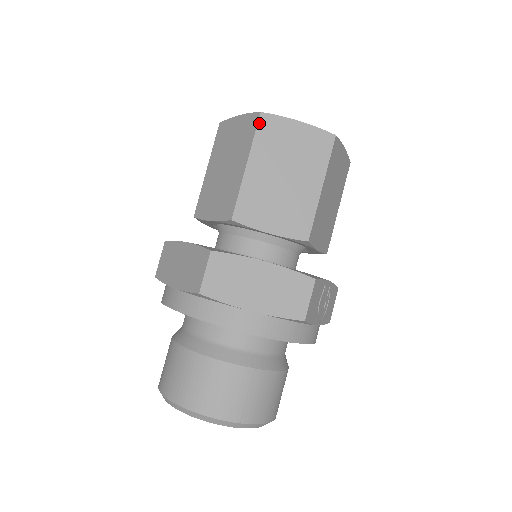
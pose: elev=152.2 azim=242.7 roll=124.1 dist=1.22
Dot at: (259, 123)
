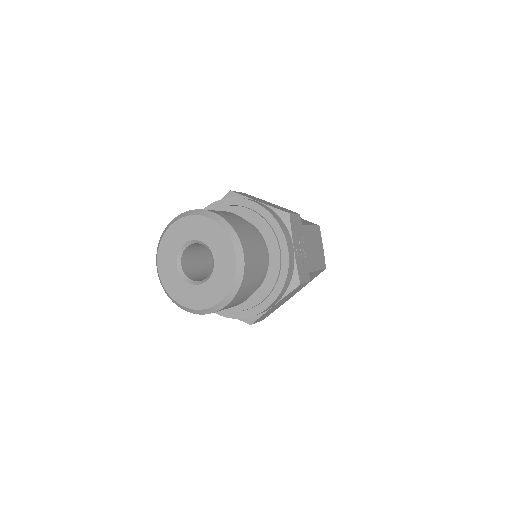
Dot at: occluded
